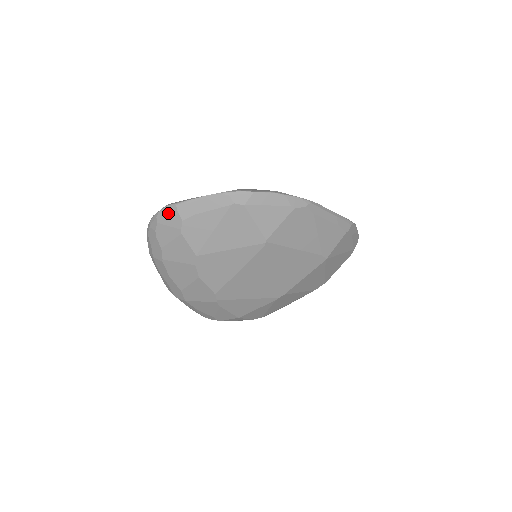
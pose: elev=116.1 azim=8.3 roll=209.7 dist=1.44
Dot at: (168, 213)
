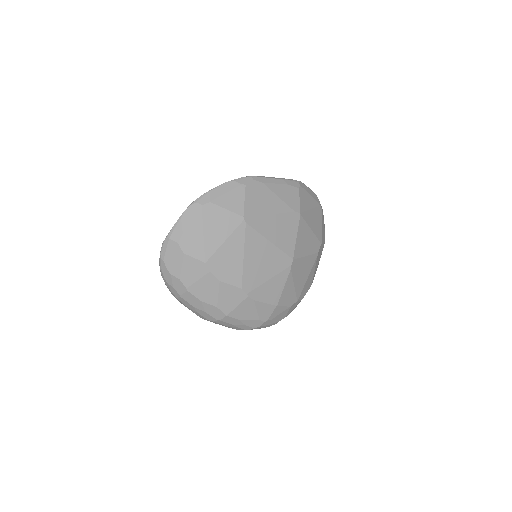
Dot at: (166, 247)
